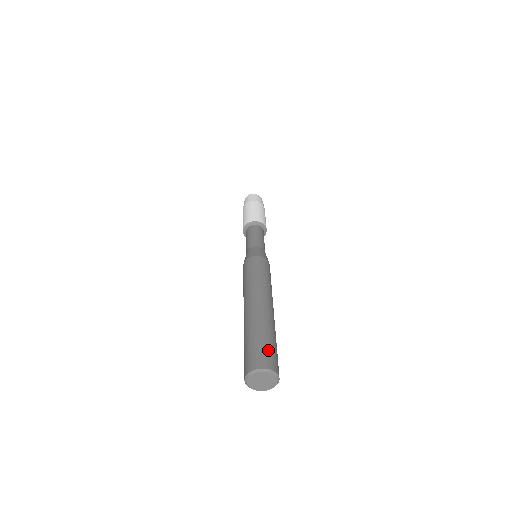
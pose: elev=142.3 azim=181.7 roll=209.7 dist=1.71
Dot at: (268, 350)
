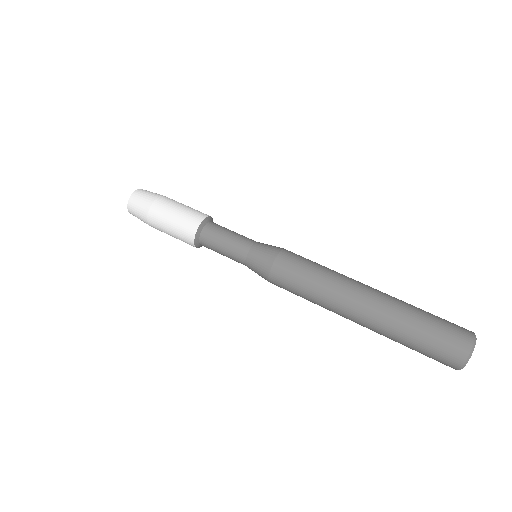
Dot at: (446, 321)
